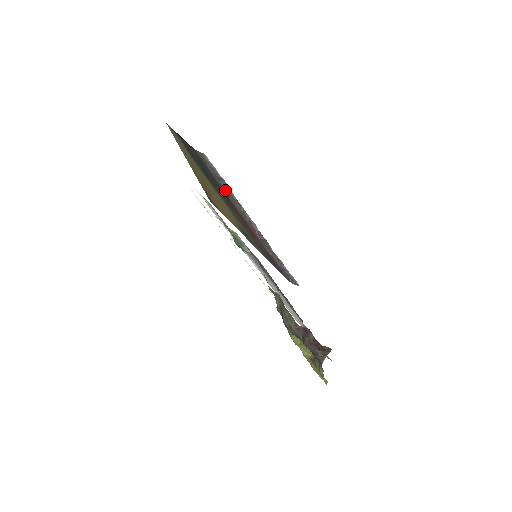
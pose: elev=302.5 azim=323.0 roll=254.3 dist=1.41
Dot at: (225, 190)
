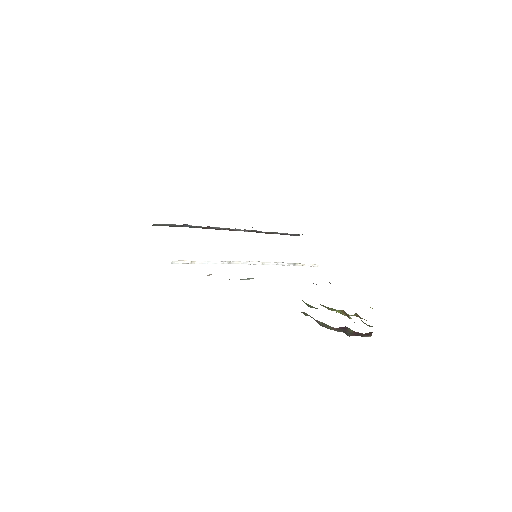
Dot at: occluded
